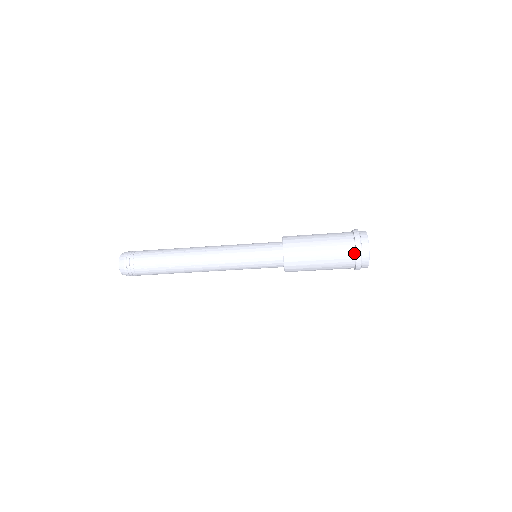
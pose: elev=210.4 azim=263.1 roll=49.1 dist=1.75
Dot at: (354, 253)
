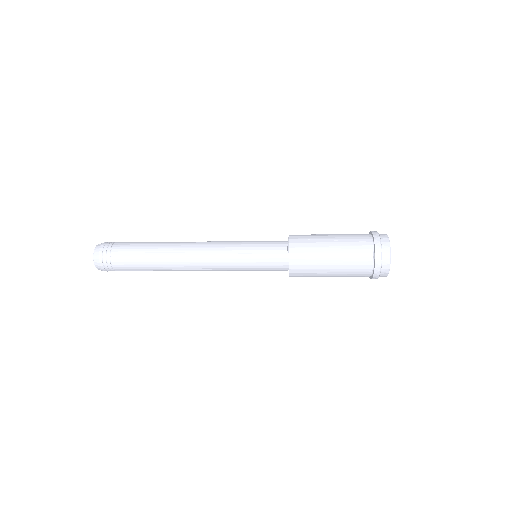
Dot at: (372, 247)
